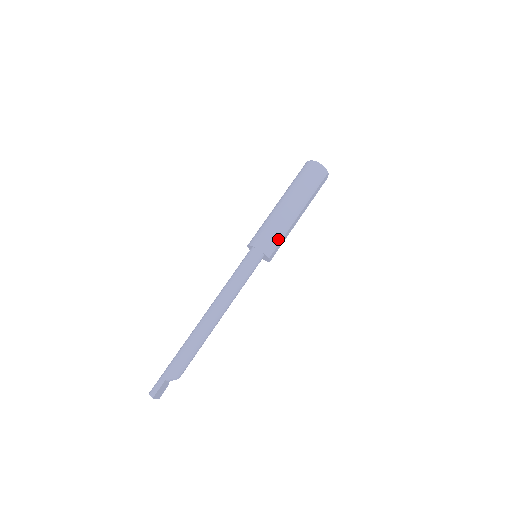
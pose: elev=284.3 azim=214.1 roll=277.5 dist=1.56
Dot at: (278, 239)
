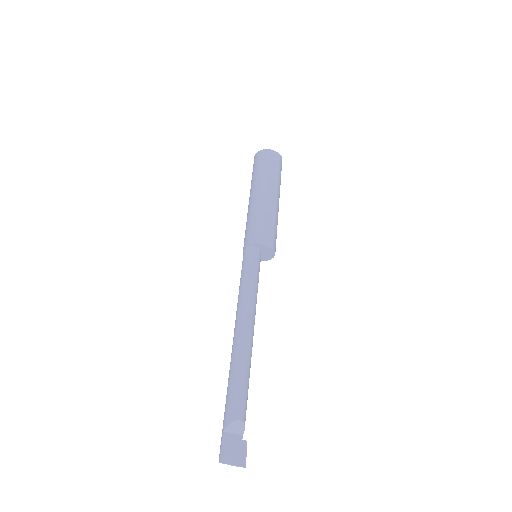
Dot at: (258, 224)
